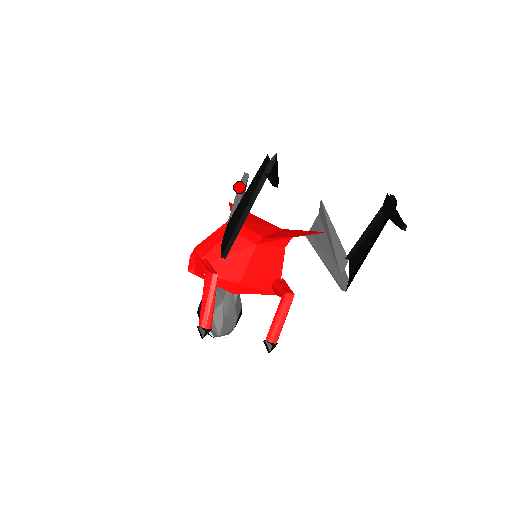
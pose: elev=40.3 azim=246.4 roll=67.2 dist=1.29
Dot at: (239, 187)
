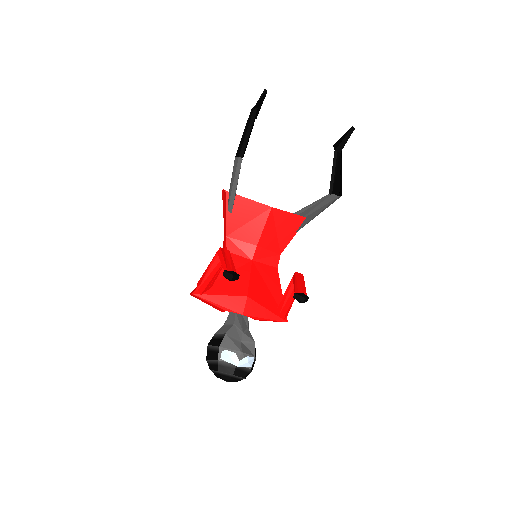
Dot at: occluded
